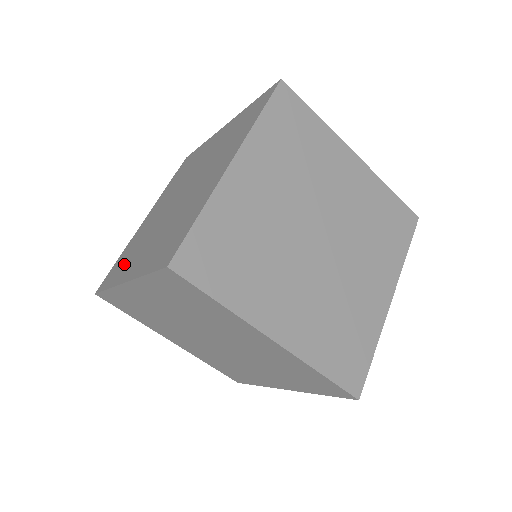
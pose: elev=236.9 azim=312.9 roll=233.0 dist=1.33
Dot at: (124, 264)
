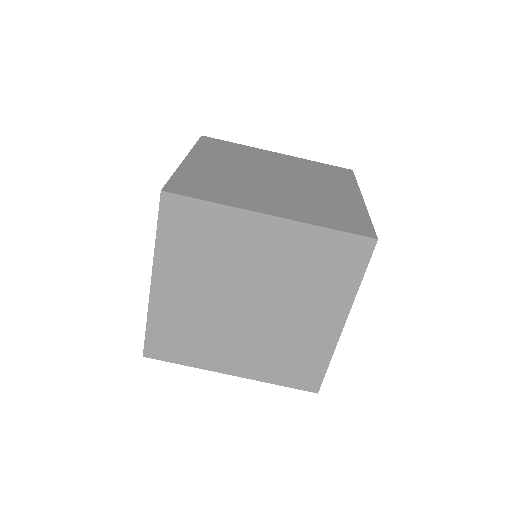
Dot at: occluded
